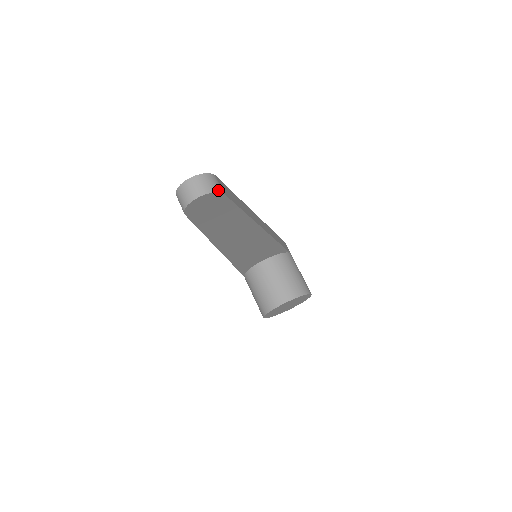
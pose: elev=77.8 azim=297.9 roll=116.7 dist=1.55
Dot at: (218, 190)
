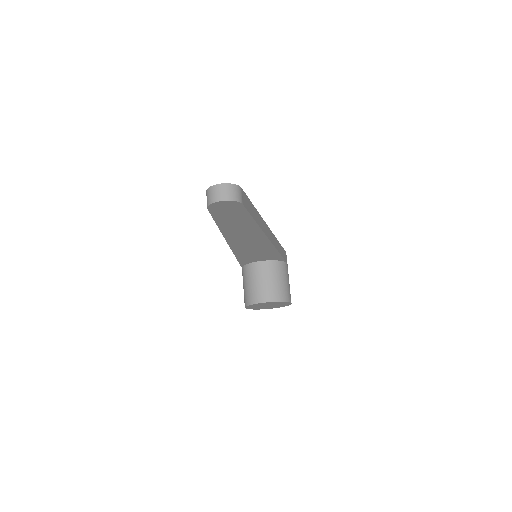
Dot at: (239, 200)
